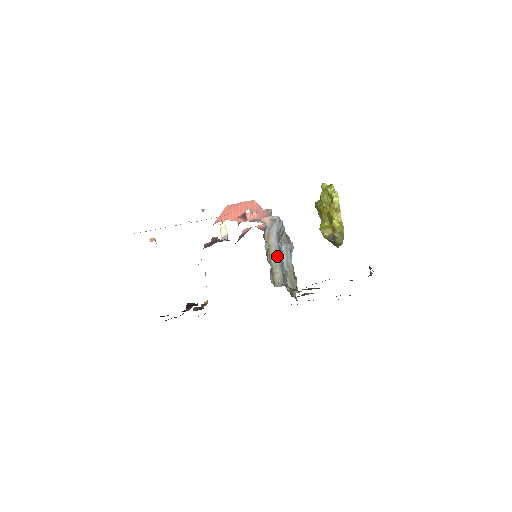
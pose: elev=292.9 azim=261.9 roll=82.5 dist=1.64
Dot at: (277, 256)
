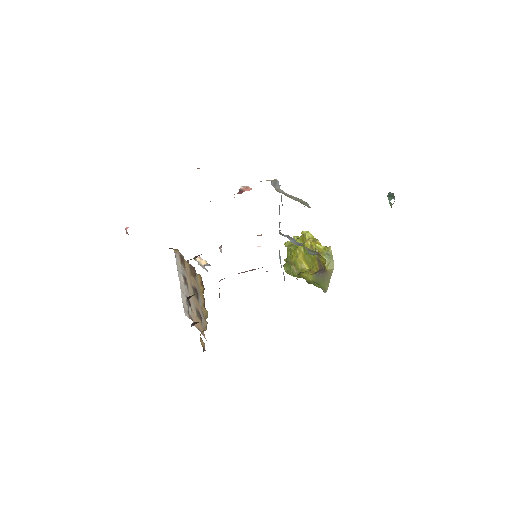
Dot at: (294, 197)
